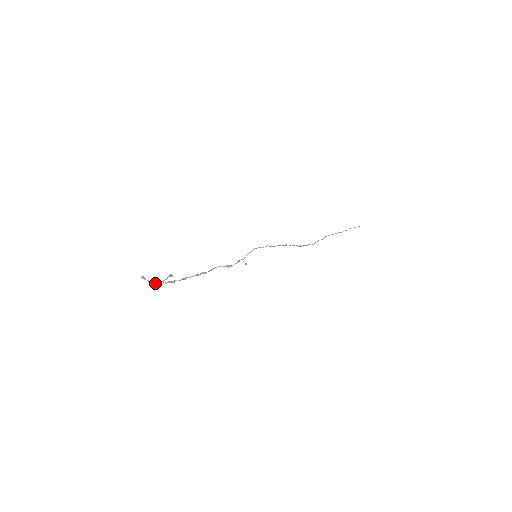
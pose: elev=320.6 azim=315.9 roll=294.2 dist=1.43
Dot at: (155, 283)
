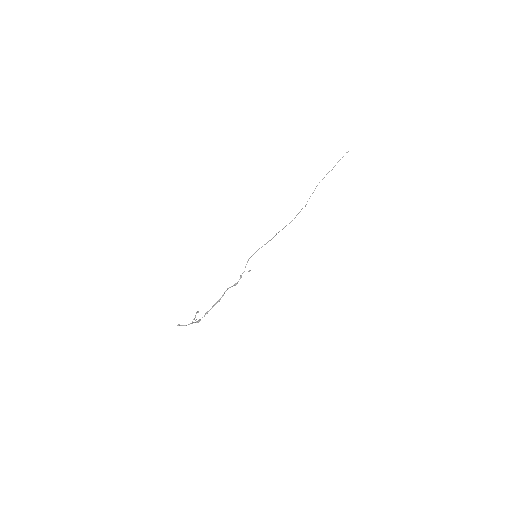
Dot at: occluded
